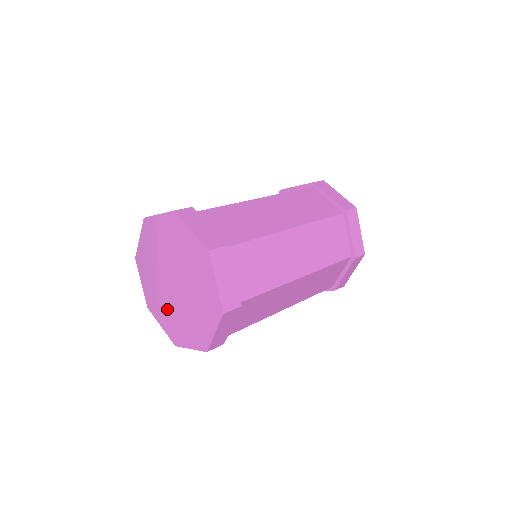
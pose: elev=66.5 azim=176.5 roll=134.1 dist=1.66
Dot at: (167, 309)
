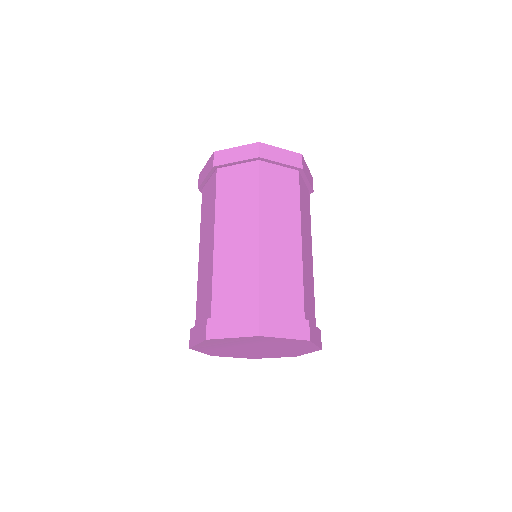
Dot at: (225, 351)
